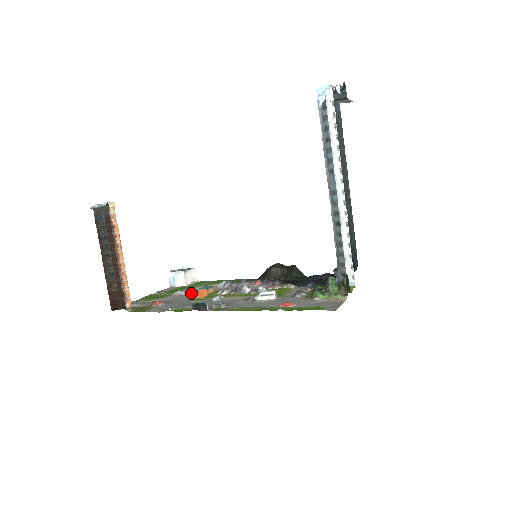
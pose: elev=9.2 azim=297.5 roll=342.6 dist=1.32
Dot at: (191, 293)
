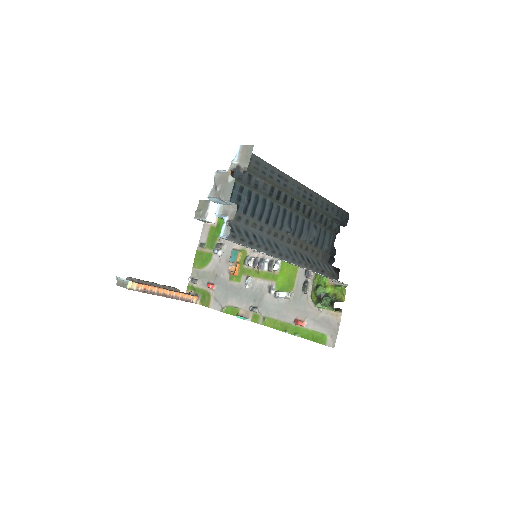
Dot at: (225, 252)
